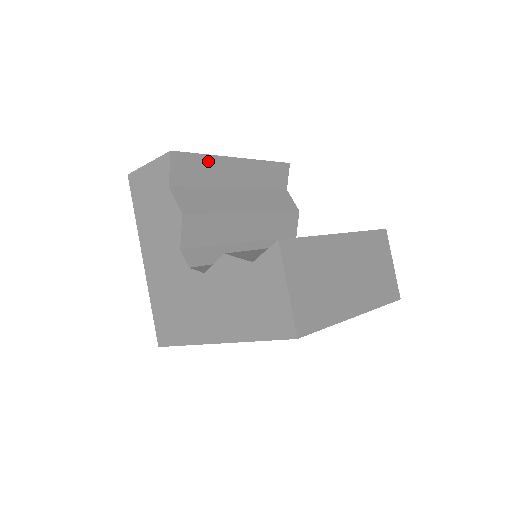
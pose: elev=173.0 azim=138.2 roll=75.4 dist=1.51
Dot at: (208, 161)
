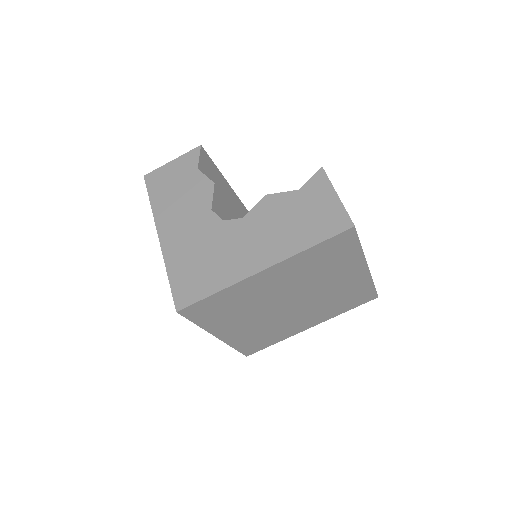
Dot at: (218, 174)
